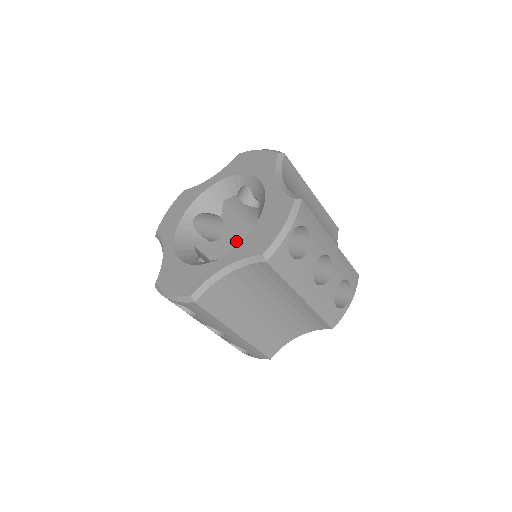
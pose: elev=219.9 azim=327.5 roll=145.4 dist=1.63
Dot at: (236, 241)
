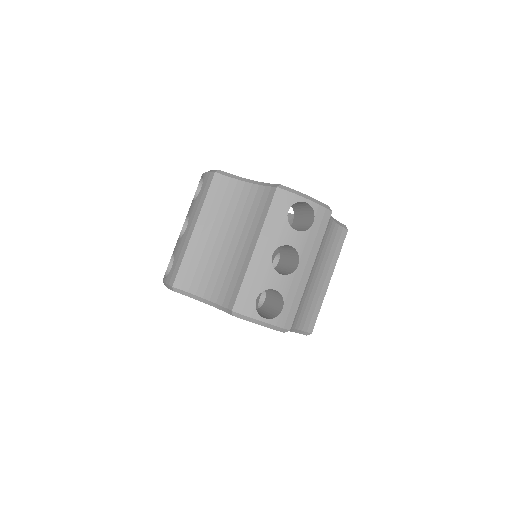
Dot at: occluded
